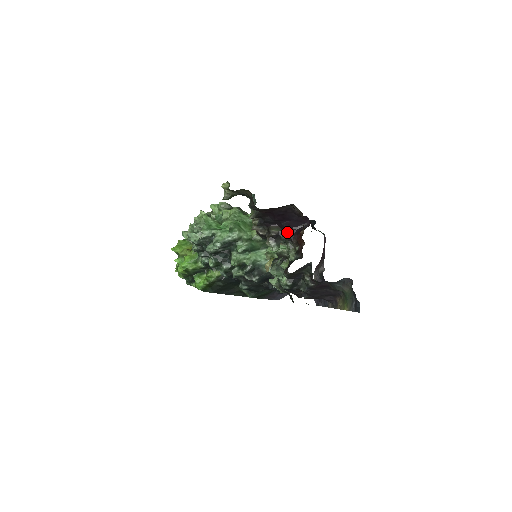
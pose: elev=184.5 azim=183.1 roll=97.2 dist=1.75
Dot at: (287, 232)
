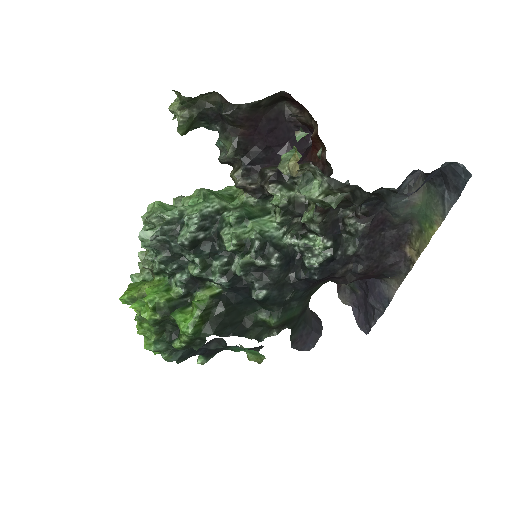
Dot at: occluded
